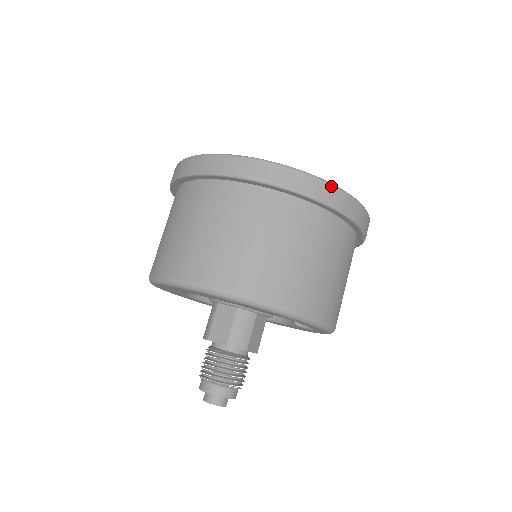
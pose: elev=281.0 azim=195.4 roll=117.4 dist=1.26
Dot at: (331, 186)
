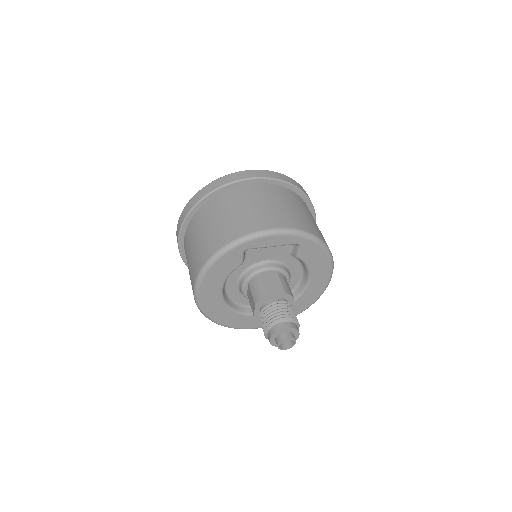
Dot at: (210, 184)
